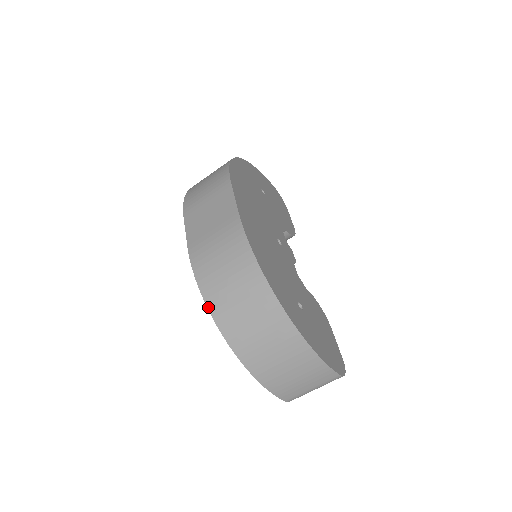
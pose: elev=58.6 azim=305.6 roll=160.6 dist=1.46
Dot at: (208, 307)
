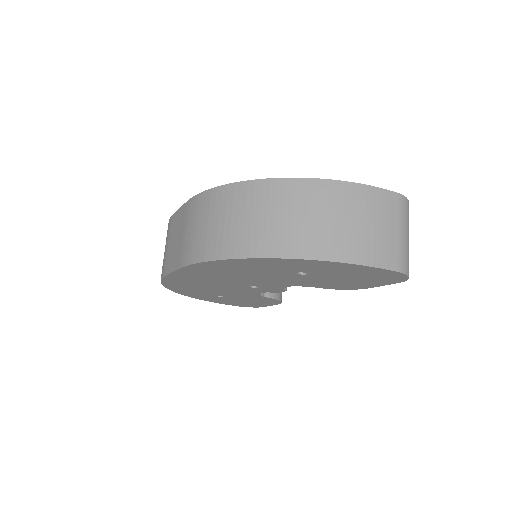
Dot at: (228, 258)
